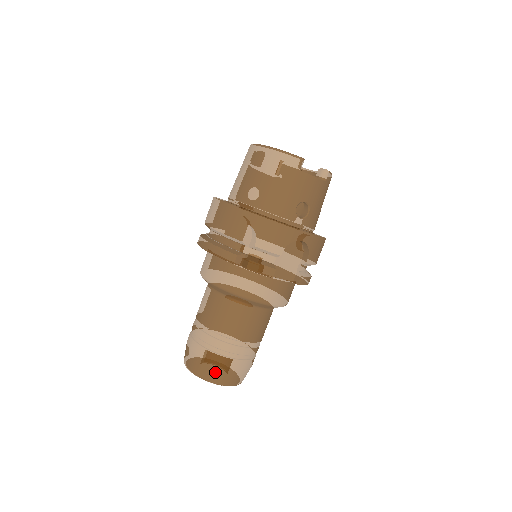
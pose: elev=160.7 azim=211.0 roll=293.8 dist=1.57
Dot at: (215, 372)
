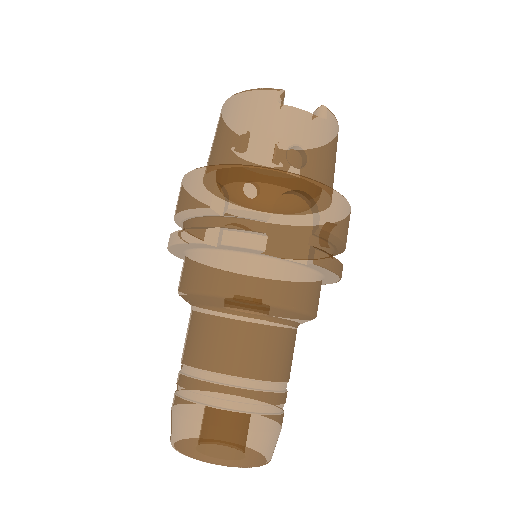
Dot at: (209, 440)
